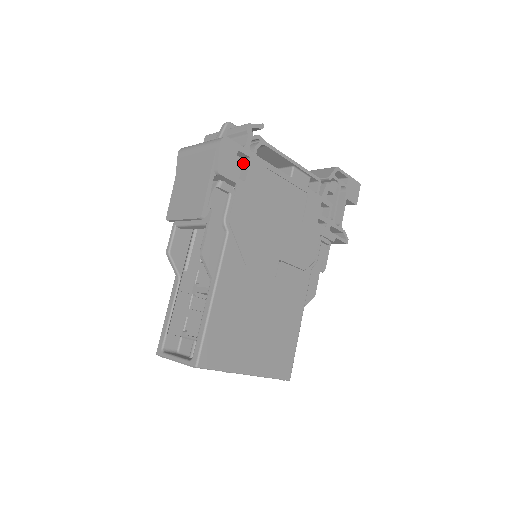
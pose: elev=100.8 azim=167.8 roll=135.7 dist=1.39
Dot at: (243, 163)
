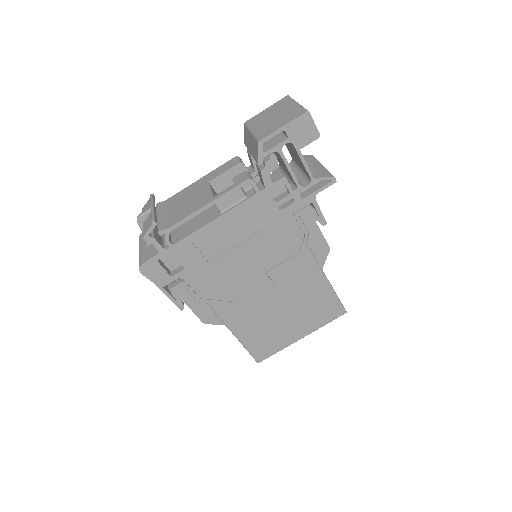
Dot at: occluded
